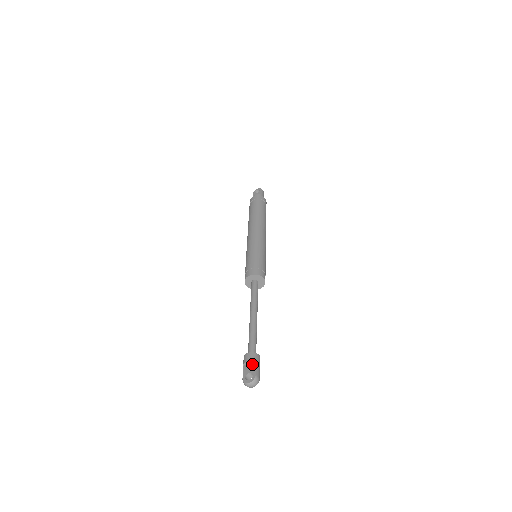
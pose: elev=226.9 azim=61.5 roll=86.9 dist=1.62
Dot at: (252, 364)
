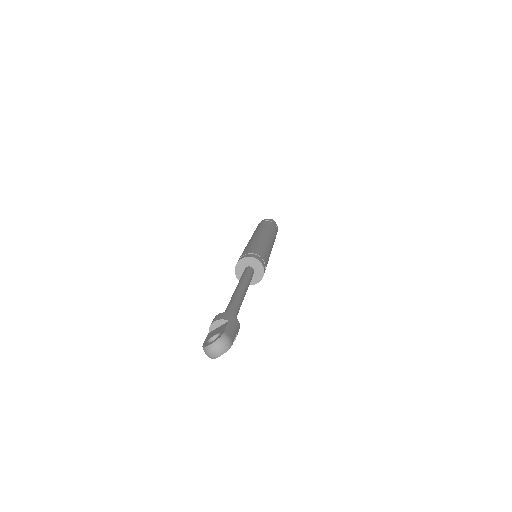
Dot at: (222, 325)
